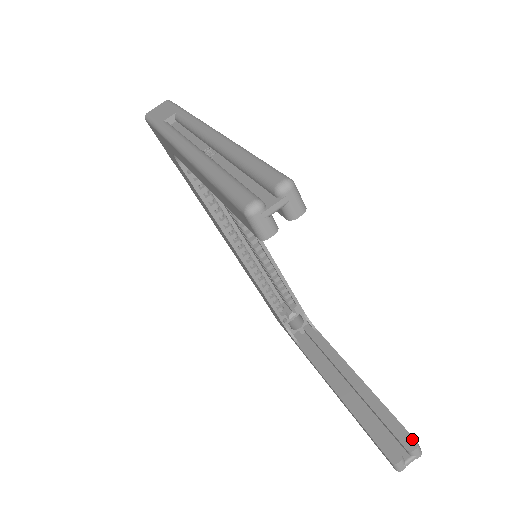
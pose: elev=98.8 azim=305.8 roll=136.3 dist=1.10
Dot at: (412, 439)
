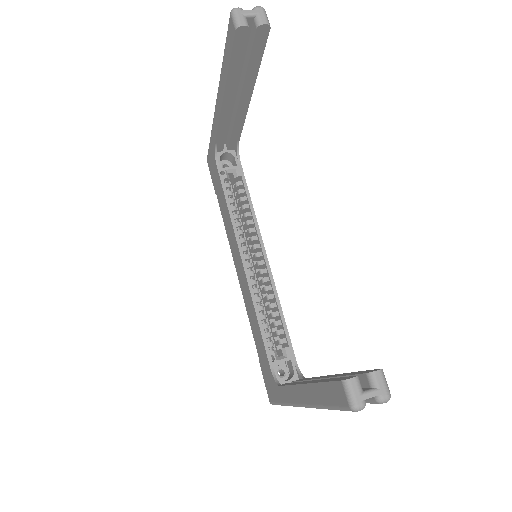
Dot at: (376, 369)
